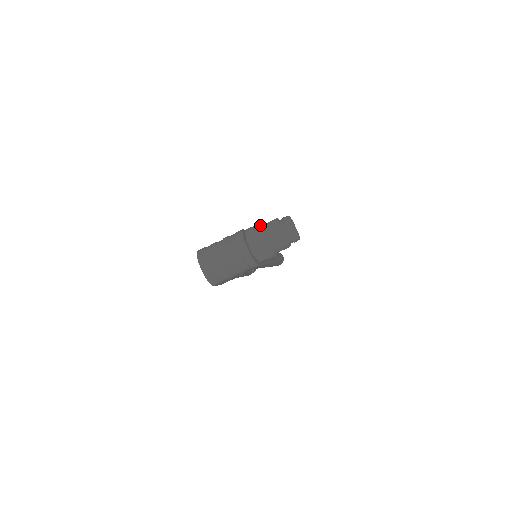
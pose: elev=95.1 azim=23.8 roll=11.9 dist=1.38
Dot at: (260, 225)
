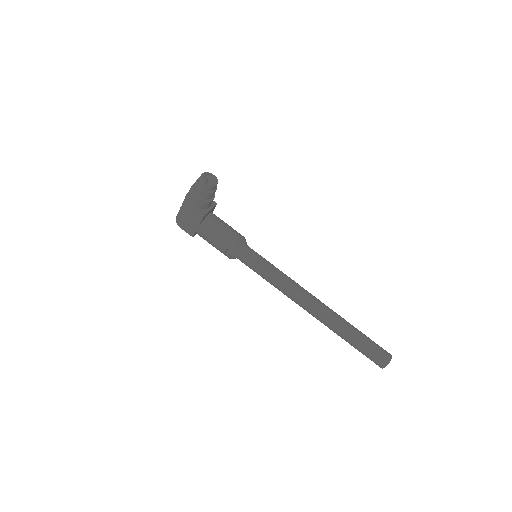
Dot at: occluded
